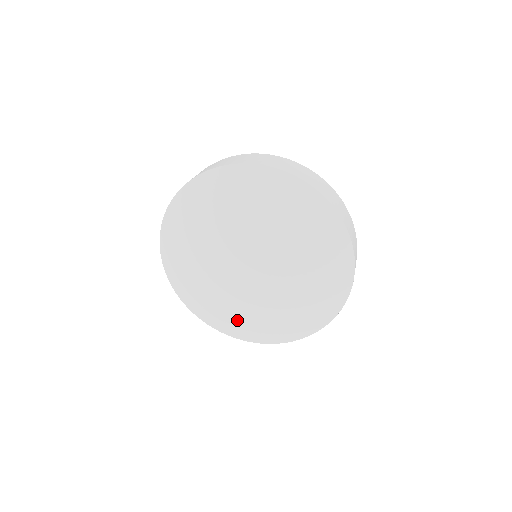
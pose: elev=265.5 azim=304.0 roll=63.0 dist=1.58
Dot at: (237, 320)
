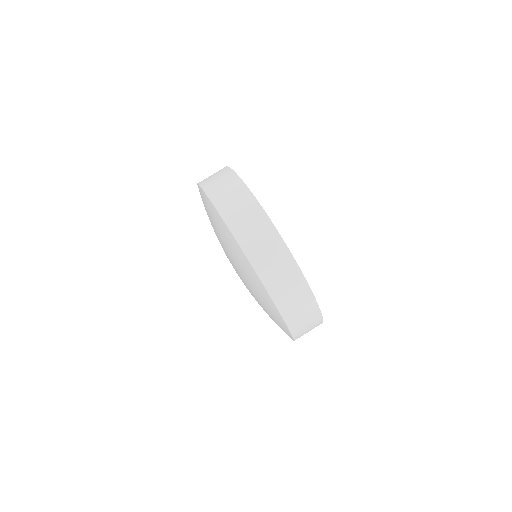
Dot at: occluded
